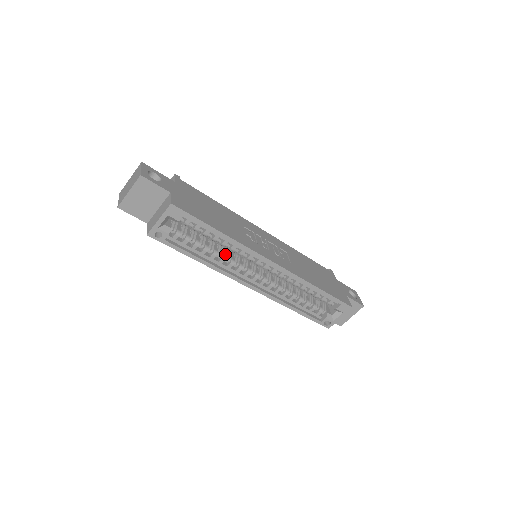
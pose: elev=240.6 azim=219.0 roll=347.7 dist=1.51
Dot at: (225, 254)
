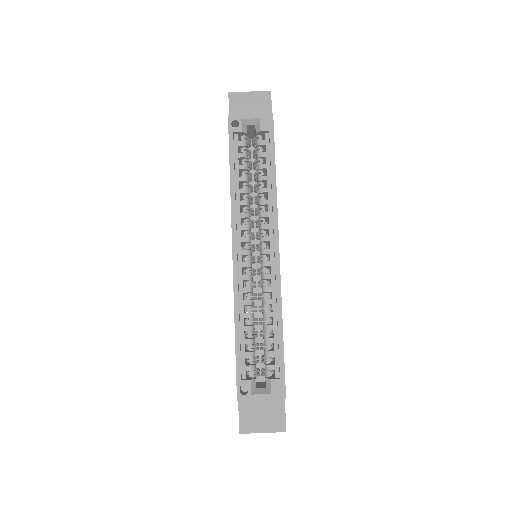
Dot at: occluded
